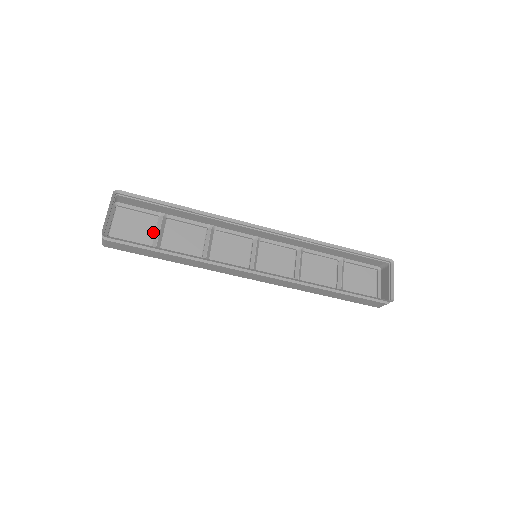
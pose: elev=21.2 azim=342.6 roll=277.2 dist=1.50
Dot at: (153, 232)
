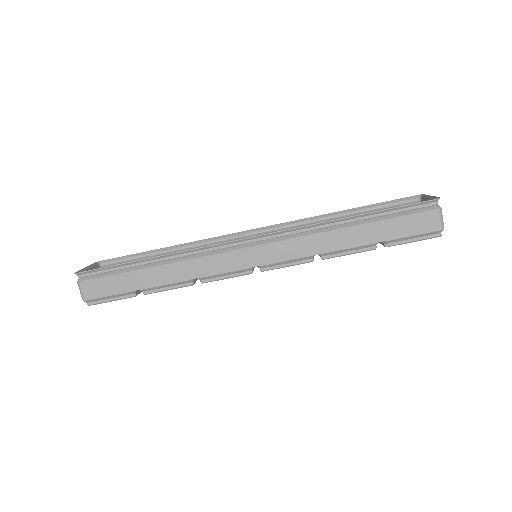
Dot at: occluded
